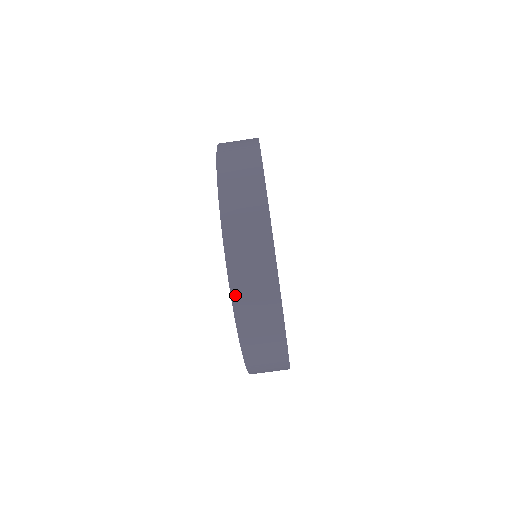
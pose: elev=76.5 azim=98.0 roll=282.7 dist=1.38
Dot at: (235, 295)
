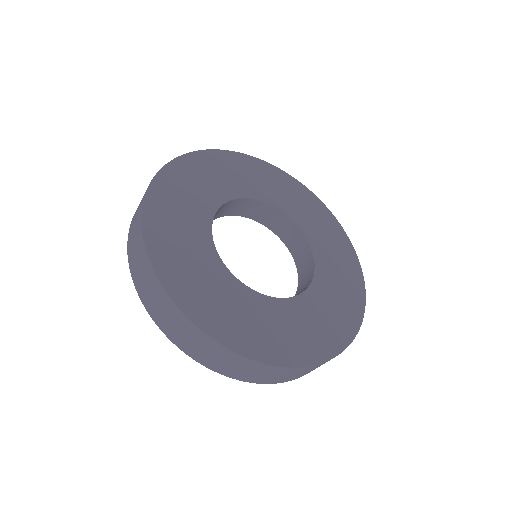
Dot at: (218, 371)
